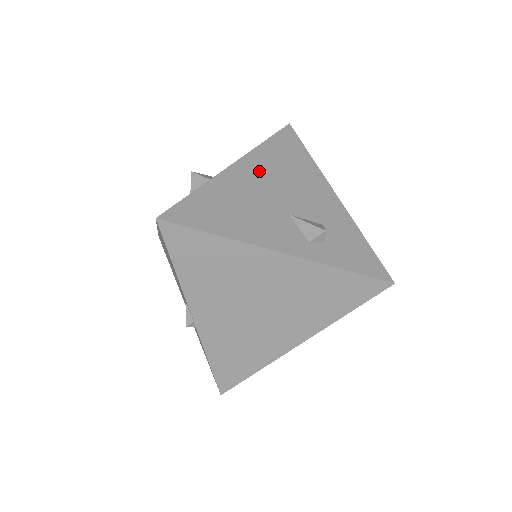
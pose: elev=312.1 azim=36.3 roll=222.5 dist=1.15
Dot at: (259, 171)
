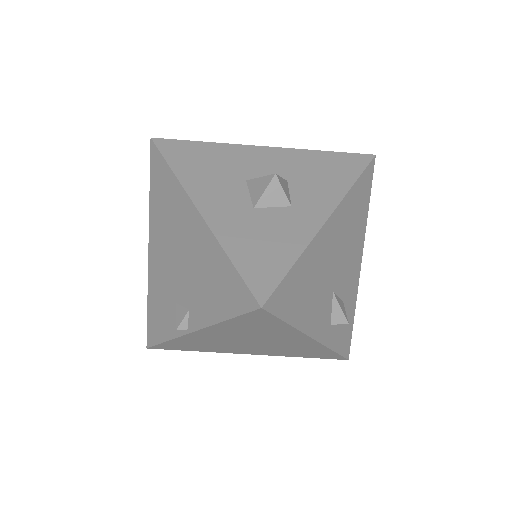
Dot at: (338, 231)
